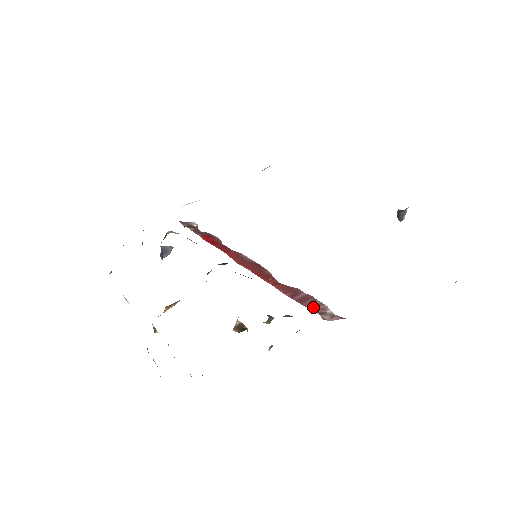
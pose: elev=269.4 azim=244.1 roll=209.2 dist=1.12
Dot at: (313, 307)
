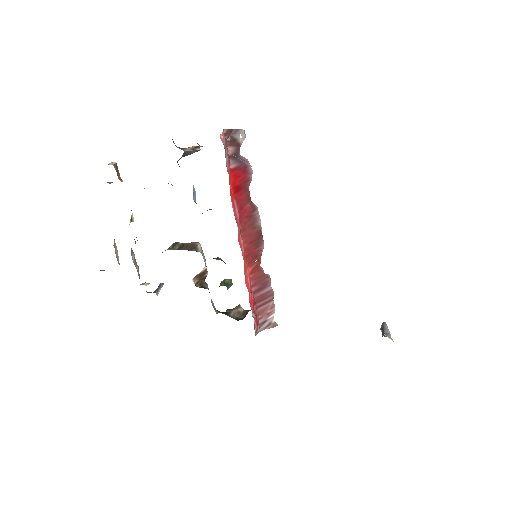
Dot at: (263, 310)
